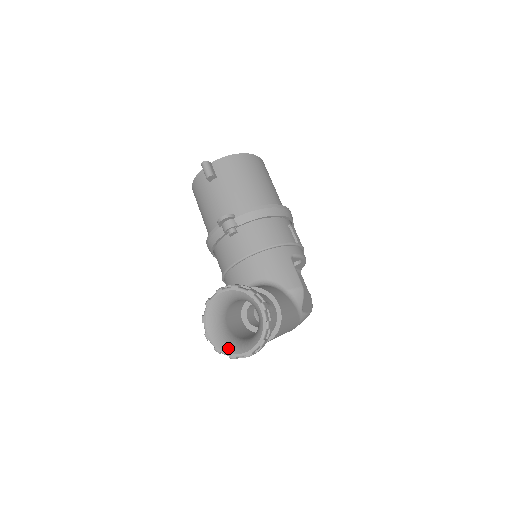
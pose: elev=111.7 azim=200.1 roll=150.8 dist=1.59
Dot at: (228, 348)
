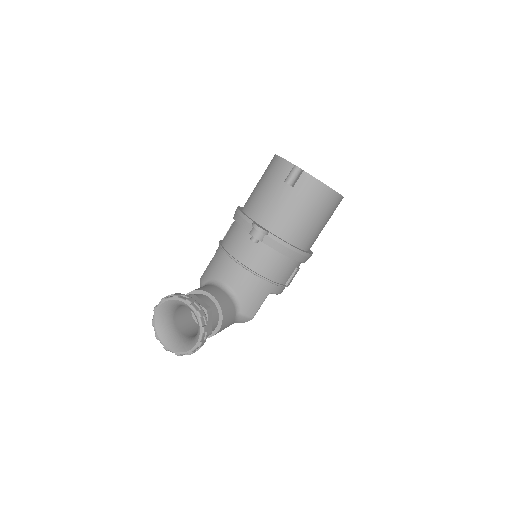
Dot at: (160, 329)
